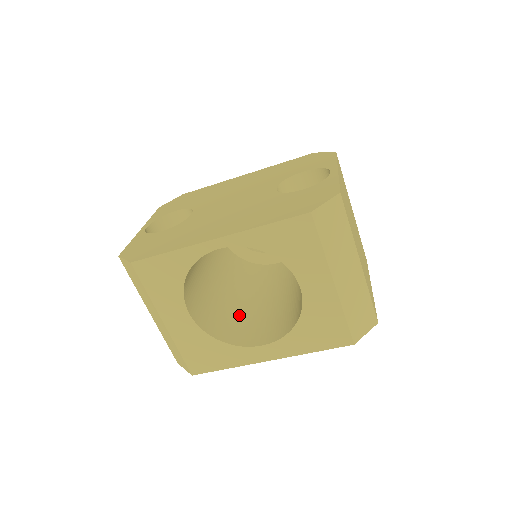
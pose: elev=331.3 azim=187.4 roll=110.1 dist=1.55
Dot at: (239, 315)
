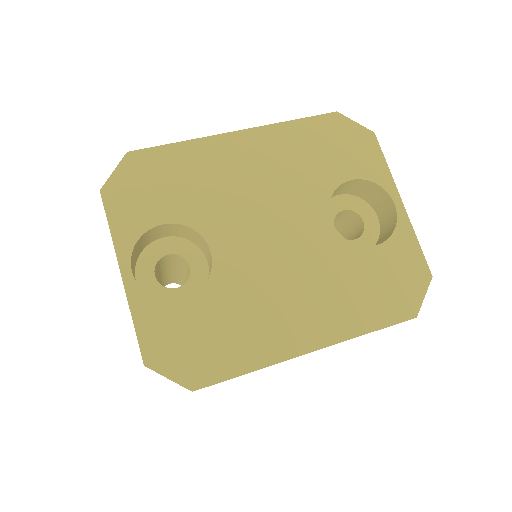
Dot at: occluded
